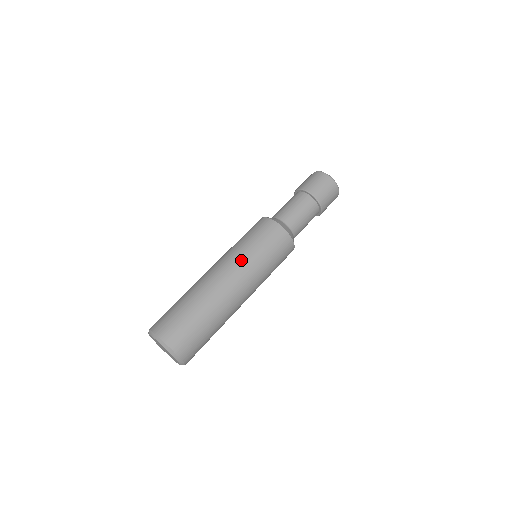
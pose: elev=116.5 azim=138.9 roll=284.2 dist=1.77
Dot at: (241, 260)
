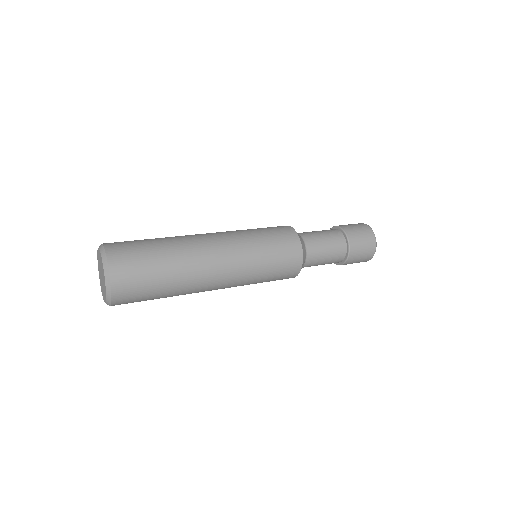
Dot at: occluded
